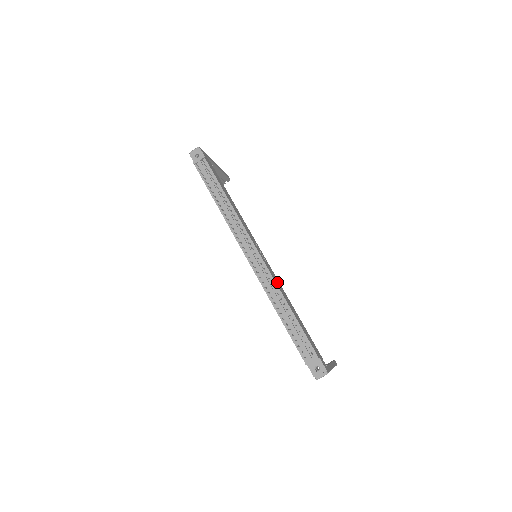
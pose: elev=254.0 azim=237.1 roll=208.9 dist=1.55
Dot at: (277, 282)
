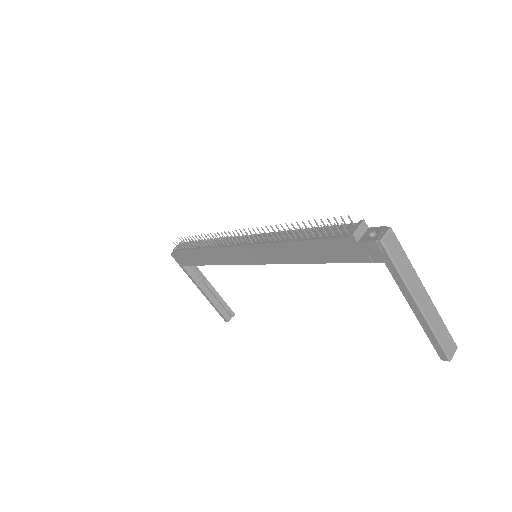
Dot at: occluded
